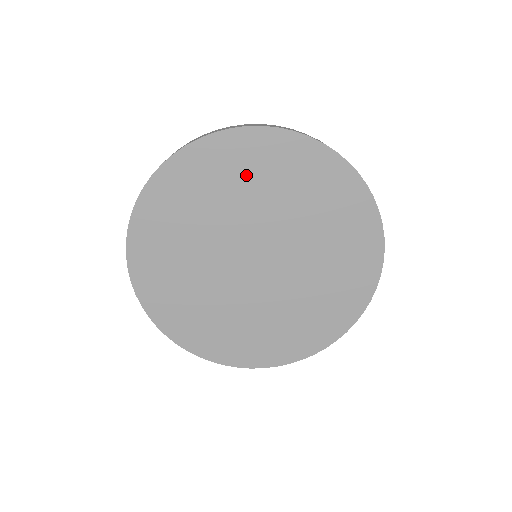
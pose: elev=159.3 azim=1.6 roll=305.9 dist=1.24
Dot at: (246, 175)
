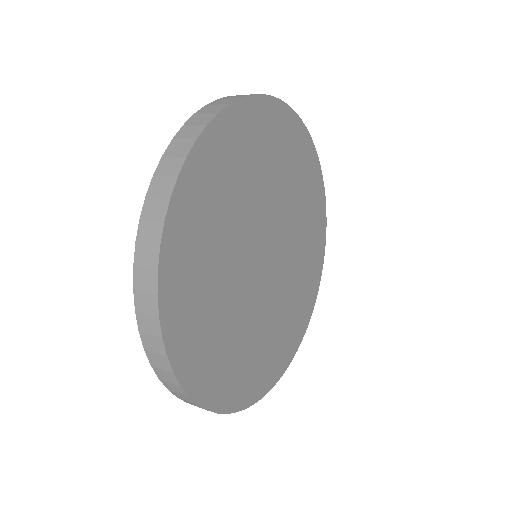
Dot at: (278, 155)
